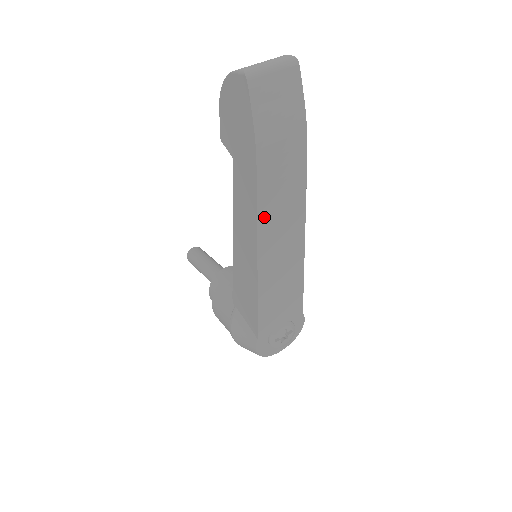
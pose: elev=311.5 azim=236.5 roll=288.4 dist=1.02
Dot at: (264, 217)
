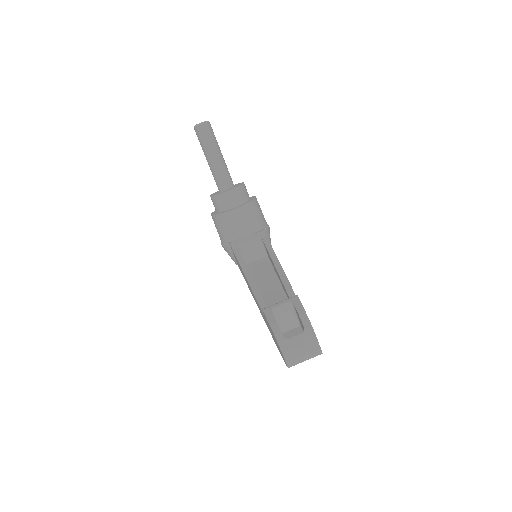
Dot at: occluded
